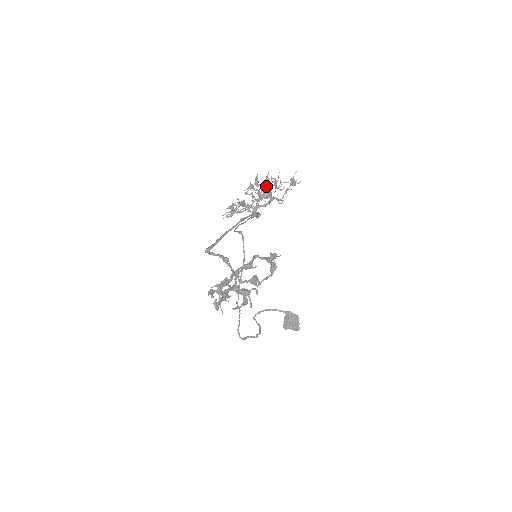
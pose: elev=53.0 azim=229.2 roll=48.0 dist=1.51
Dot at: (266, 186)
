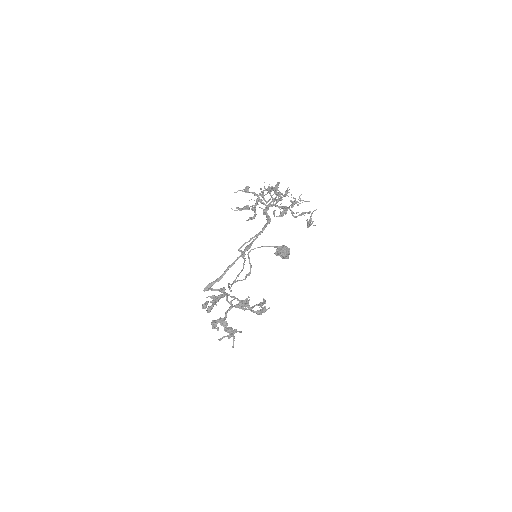
Dot at: (284, 196)
